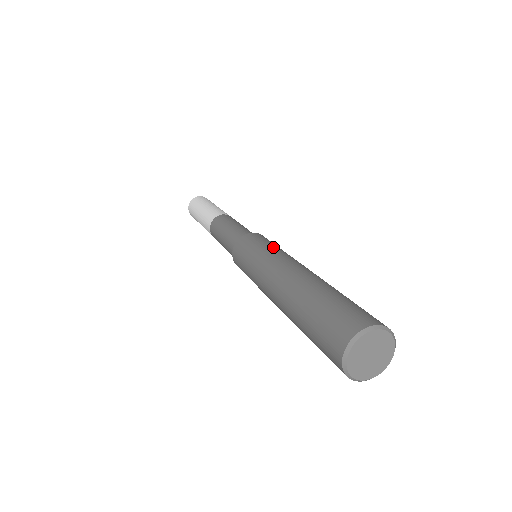
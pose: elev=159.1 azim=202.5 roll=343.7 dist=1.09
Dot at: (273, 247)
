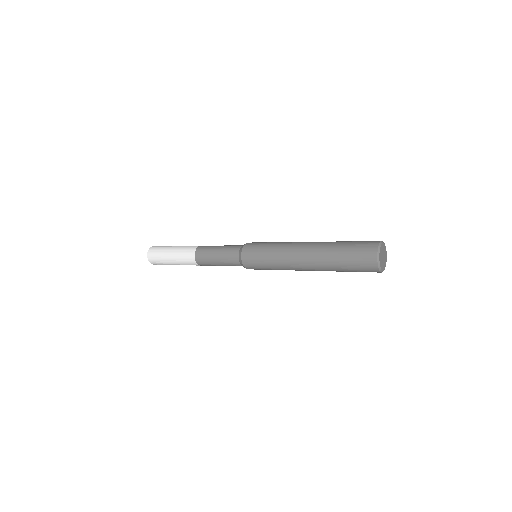
Dot at: occluded
